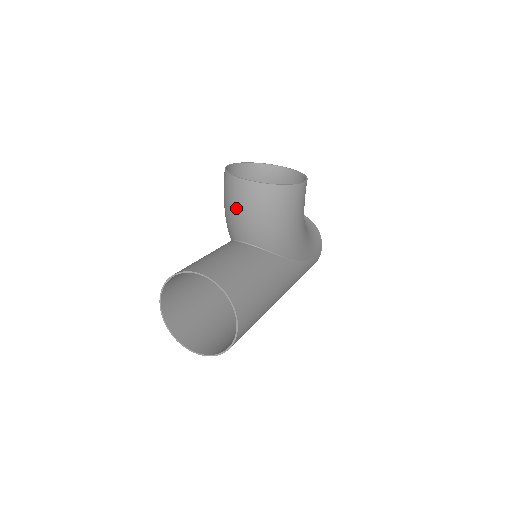
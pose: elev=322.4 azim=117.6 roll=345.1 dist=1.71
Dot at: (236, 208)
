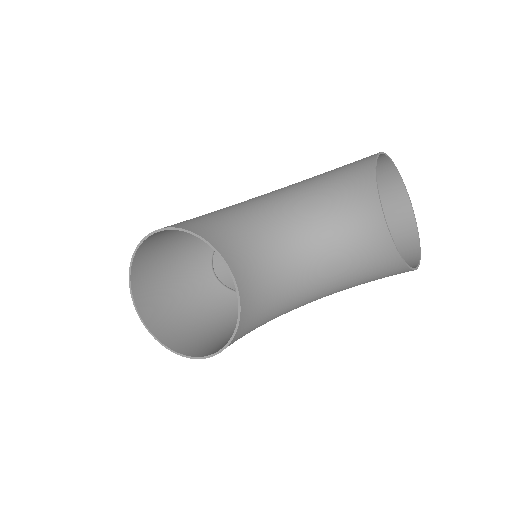
Dot at: (164, 277)
